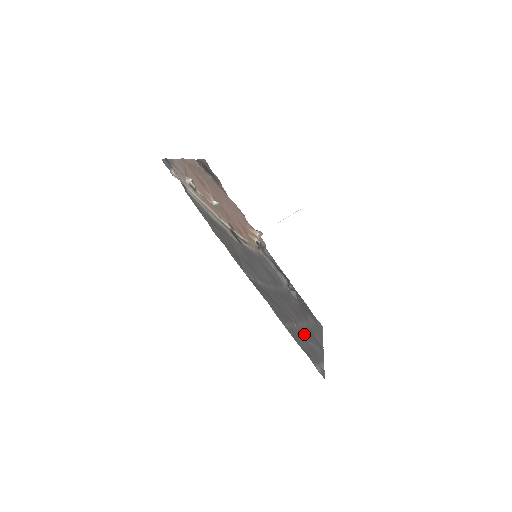
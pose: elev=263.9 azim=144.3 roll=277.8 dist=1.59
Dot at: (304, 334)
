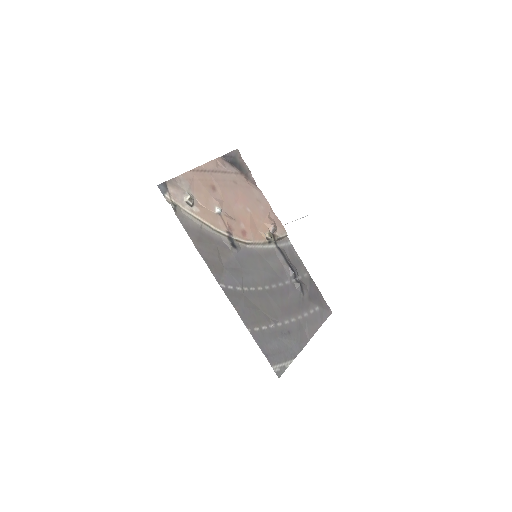
Dot at: (281, 332)
